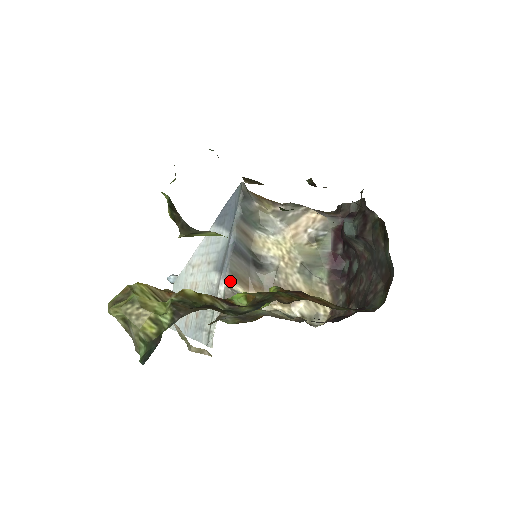
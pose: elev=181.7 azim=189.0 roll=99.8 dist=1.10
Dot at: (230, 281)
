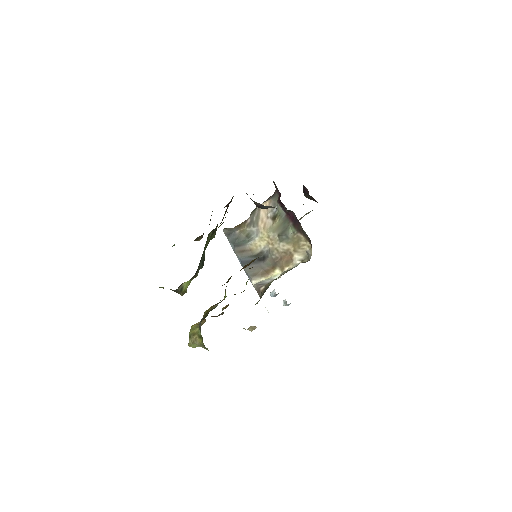
Dot at: (254, 280)
